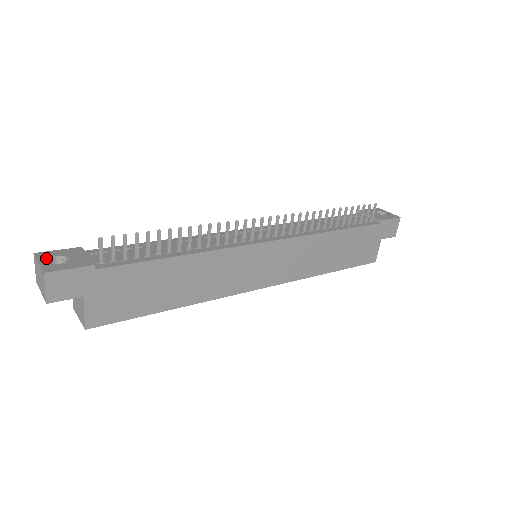
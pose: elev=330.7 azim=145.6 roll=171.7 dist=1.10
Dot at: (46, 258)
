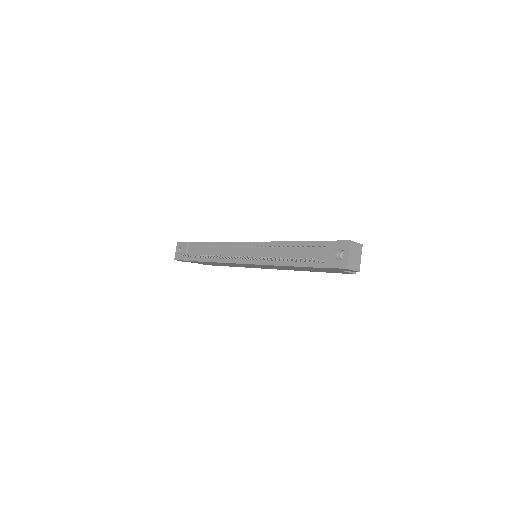
Dot at: (178, 248)
